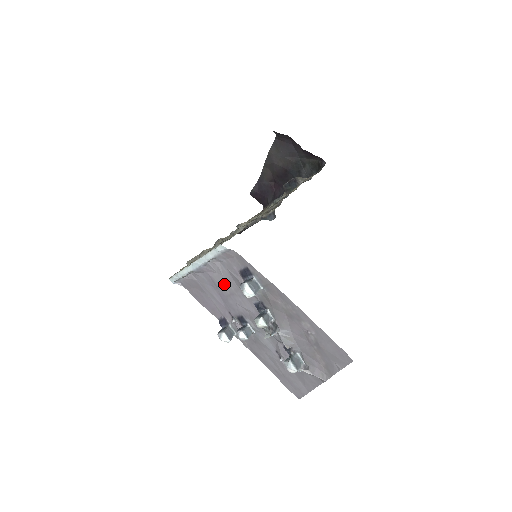
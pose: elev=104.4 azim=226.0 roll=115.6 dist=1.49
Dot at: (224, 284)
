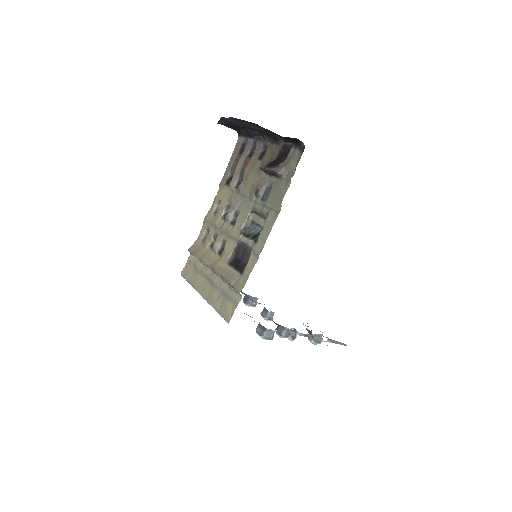
Dot at: occluded
